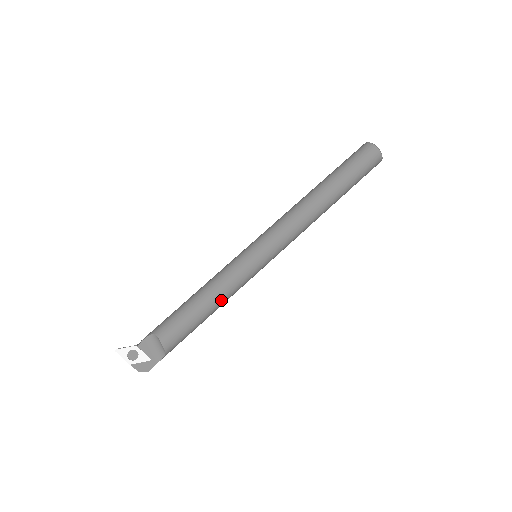
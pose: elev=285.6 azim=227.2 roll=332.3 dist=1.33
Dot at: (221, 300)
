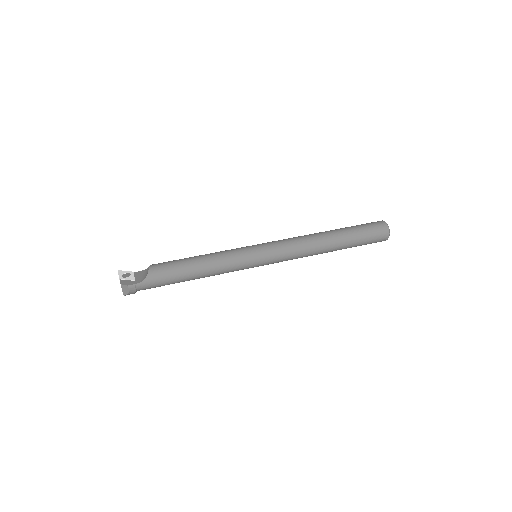
Dot at: (210, 260)
